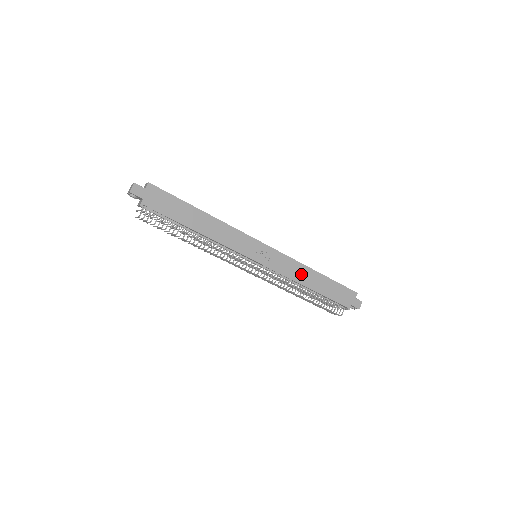
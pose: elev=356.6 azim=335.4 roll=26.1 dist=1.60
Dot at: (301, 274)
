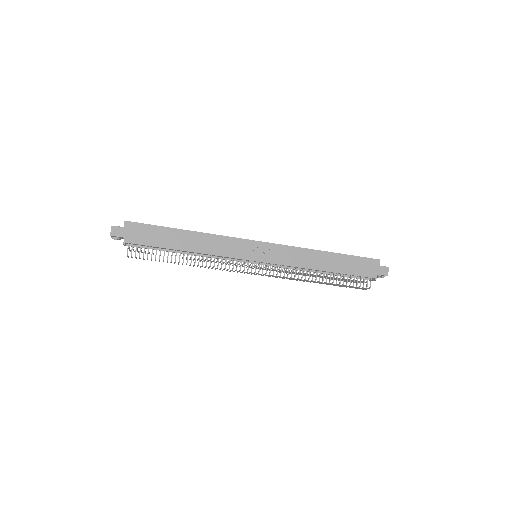
Dot at: (309, 259)
